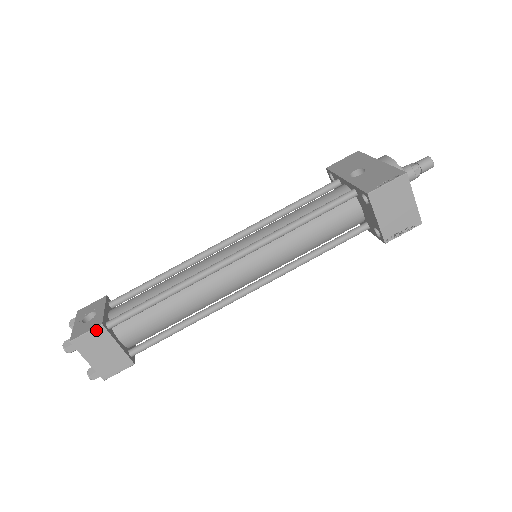
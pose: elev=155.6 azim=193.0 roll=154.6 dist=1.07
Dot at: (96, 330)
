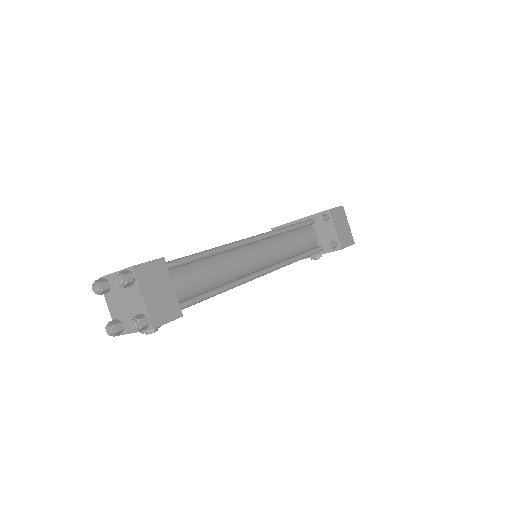
Dot at: (158, 262)
